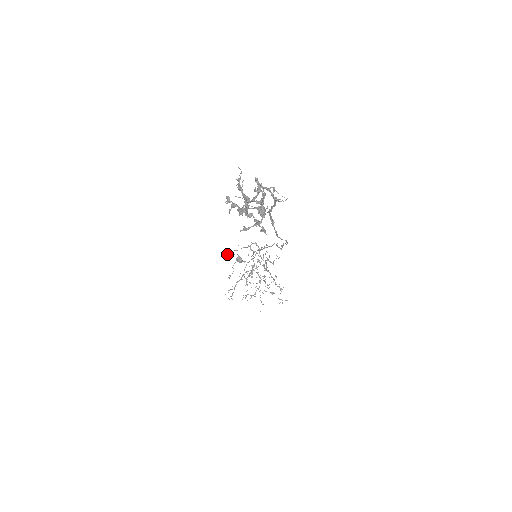
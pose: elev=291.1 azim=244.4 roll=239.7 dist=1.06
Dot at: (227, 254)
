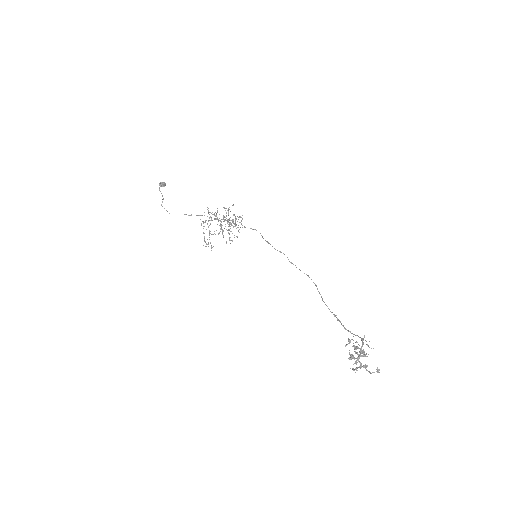
Dot at: (162, 199)
